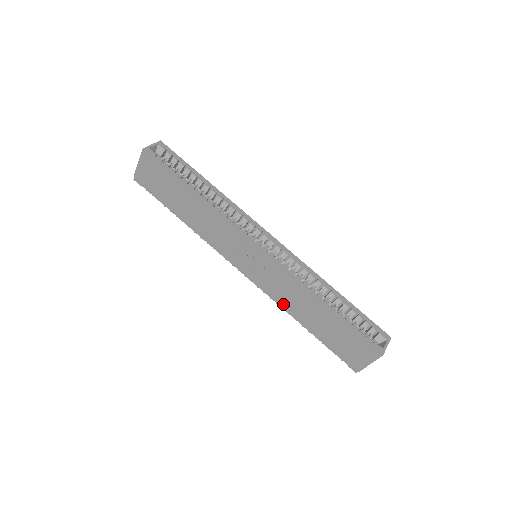
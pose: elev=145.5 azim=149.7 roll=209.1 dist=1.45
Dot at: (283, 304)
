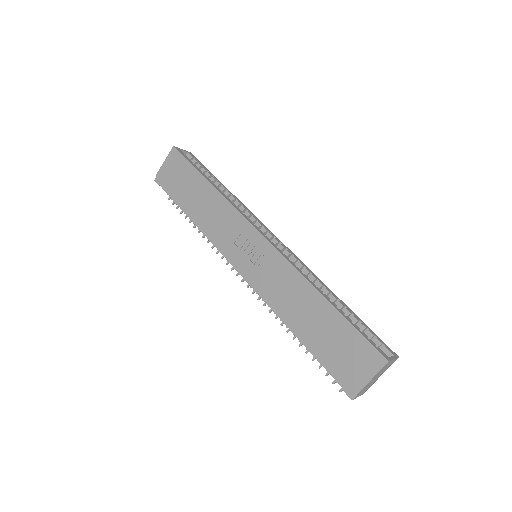
Dot at: (276, 304)
